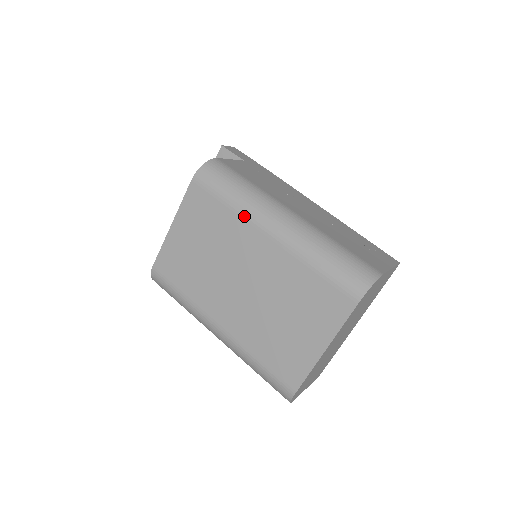
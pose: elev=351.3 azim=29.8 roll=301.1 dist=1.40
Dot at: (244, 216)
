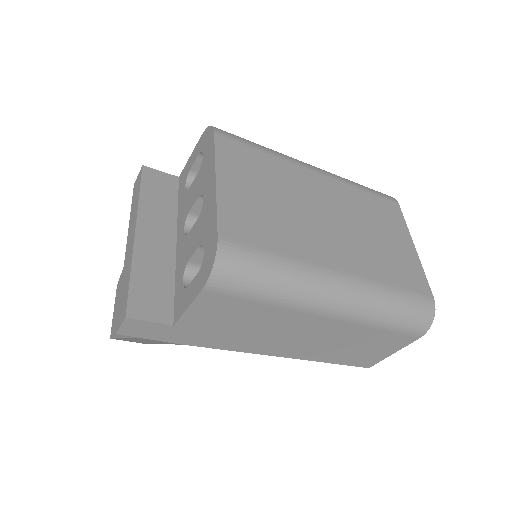
Dot at: (287, 159)
